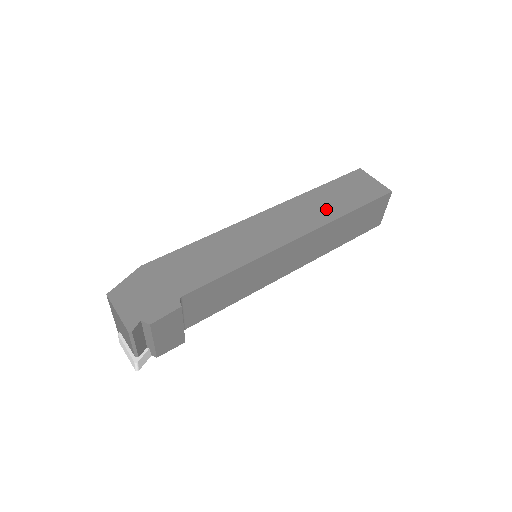
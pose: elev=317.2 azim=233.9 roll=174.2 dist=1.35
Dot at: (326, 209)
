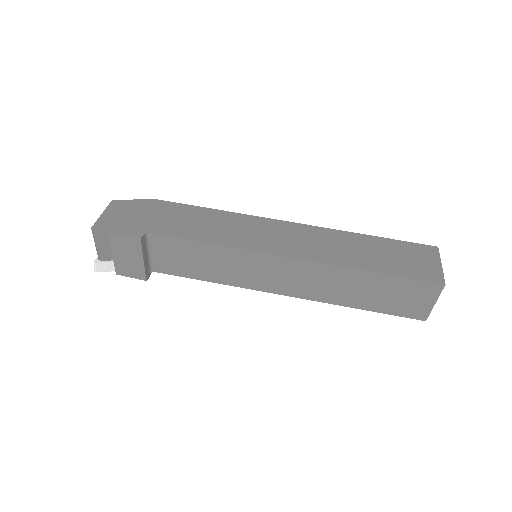
Dot at: (349, 254)
